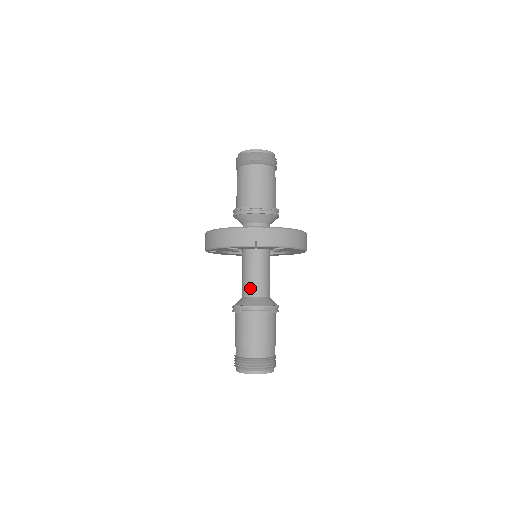
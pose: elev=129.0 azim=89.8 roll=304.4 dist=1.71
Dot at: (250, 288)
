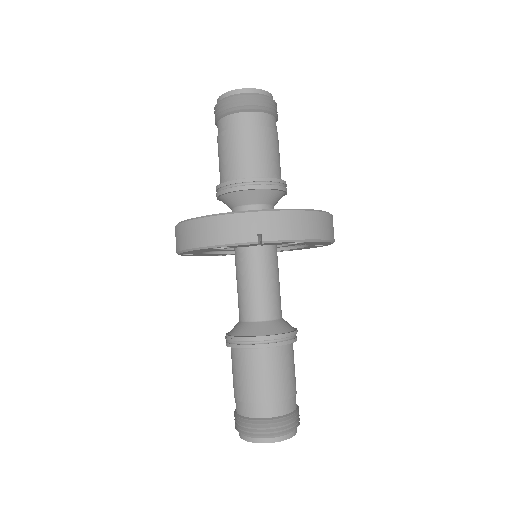
Dot at: (252, 307)
